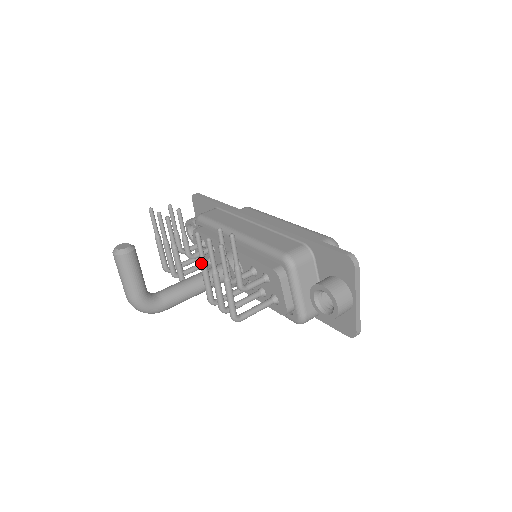
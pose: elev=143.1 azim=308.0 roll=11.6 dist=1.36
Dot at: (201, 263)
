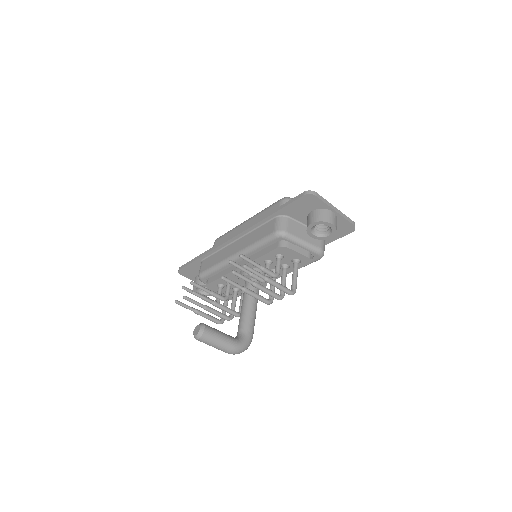
Dot at: (241, 290)
